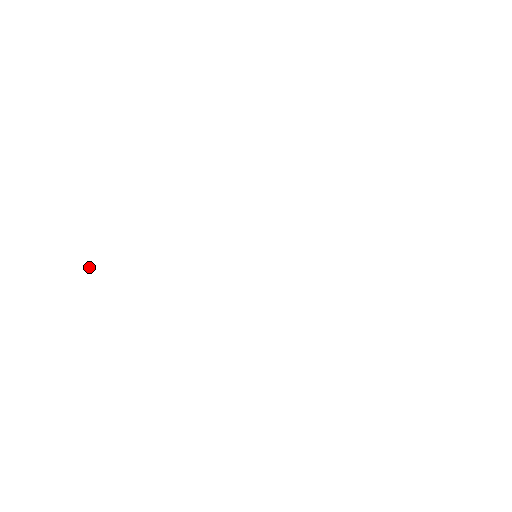
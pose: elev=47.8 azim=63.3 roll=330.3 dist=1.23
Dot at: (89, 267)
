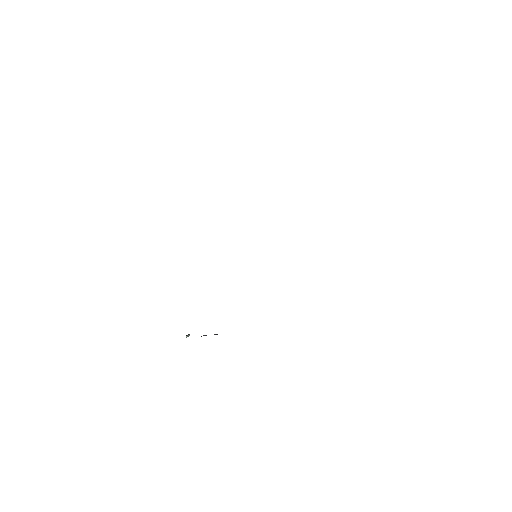
Dot at: (188, 335)
